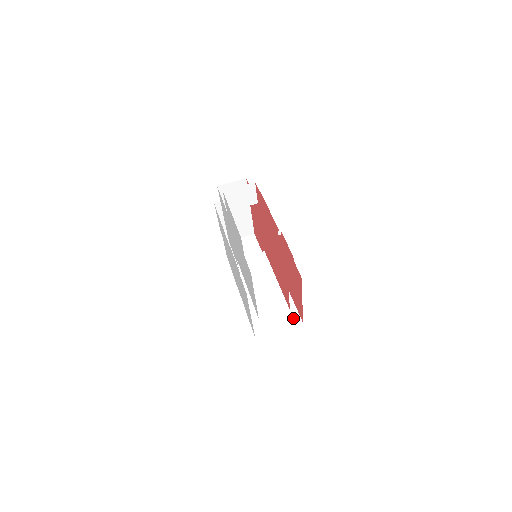
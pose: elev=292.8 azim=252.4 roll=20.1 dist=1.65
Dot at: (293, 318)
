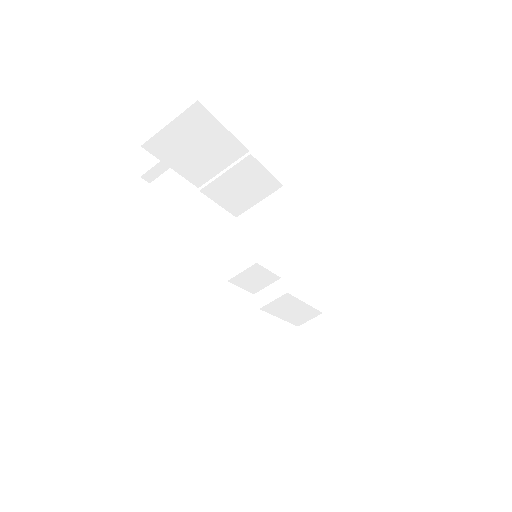
Dot at: (271, 186)
